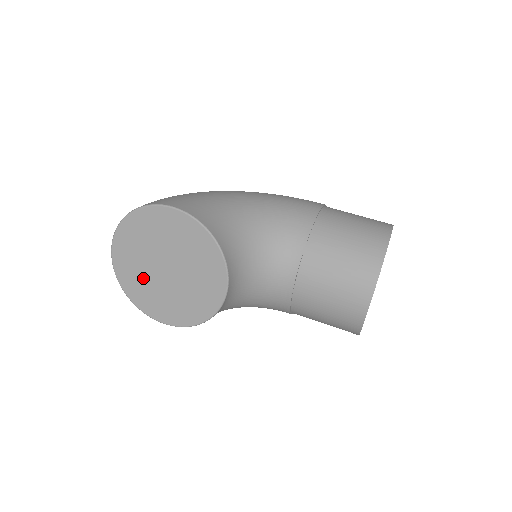
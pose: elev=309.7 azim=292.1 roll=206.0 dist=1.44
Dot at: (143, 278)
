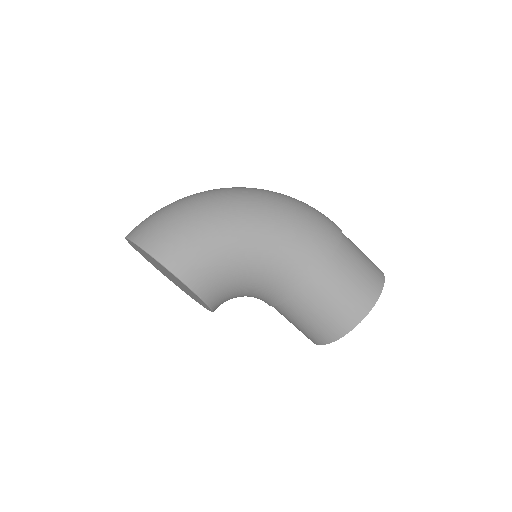
Dot at: occluded
